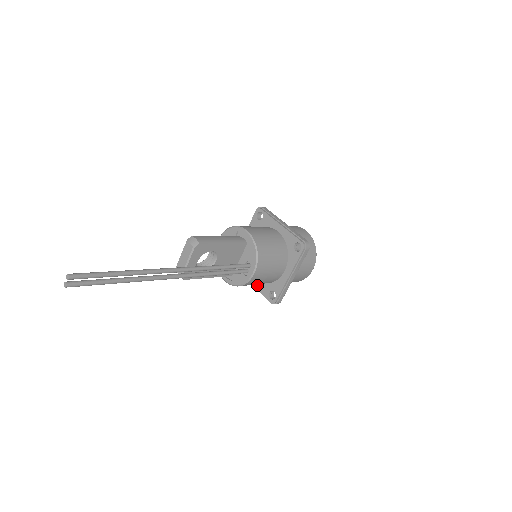
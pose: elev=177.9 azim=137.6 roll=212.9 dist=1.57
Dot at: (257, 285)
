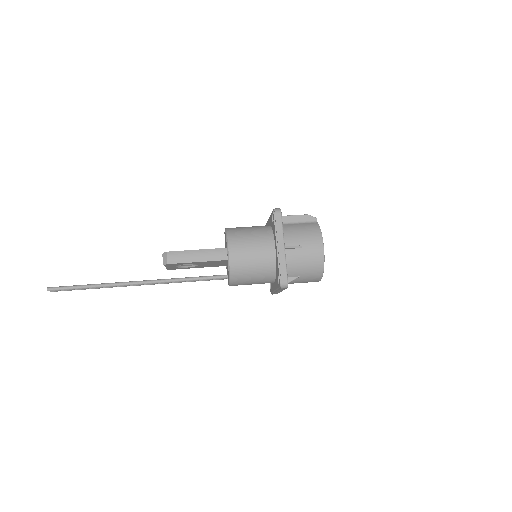
Dot at: occluded
